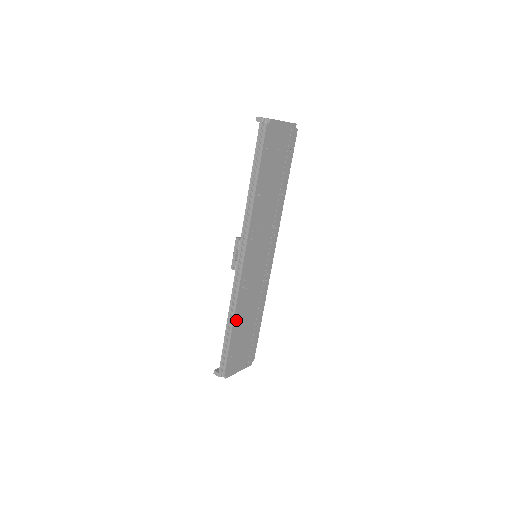
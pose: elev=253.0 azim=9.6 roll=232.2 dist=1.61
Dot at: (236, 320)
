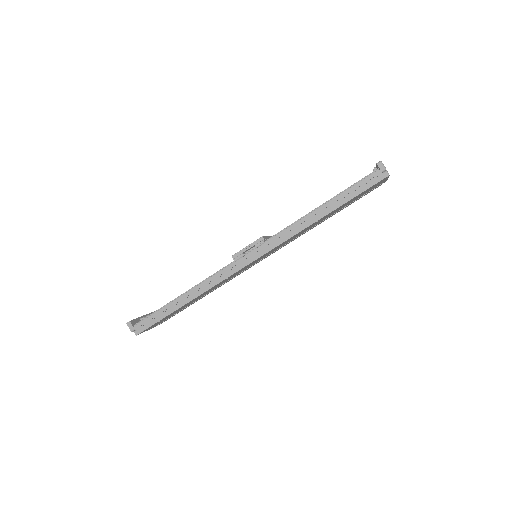
Dot at: (194, 299)
